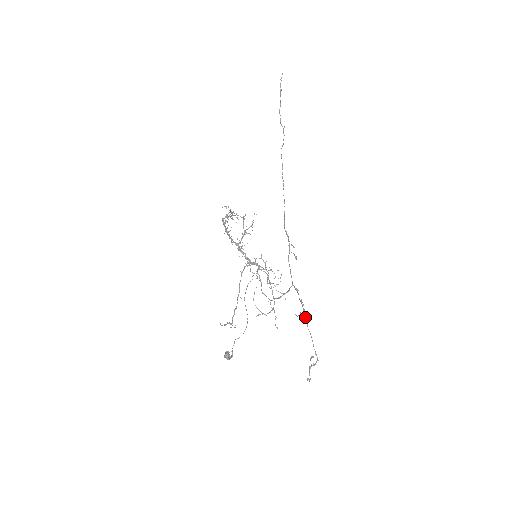
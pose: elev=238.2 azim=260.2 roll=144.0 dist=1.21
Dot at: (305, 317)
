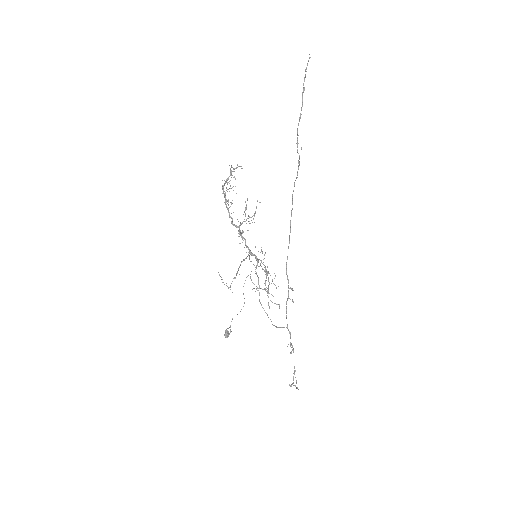
Dot at: occluded
